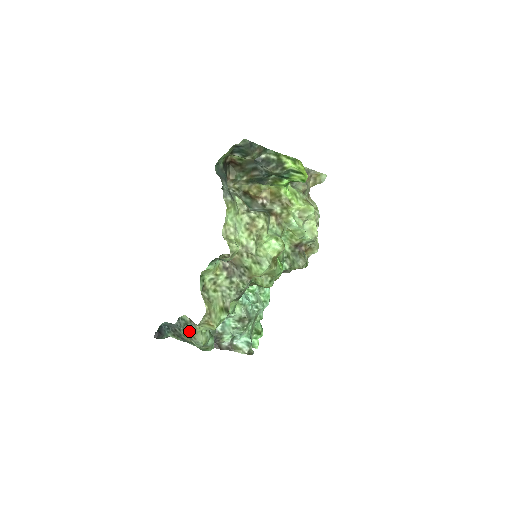
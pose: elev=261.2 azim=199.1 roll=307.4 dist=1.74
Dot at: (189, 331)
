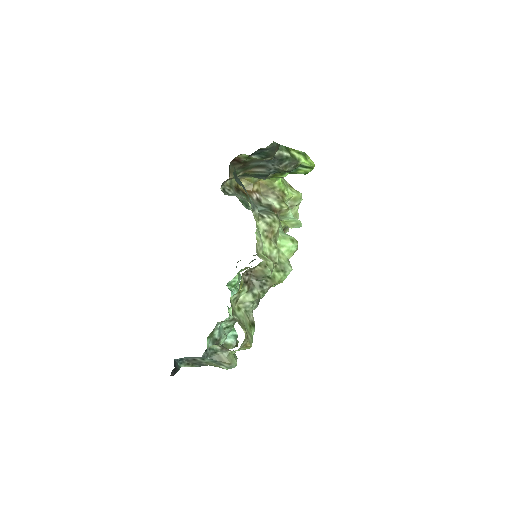
Dot at: (220, 359)
